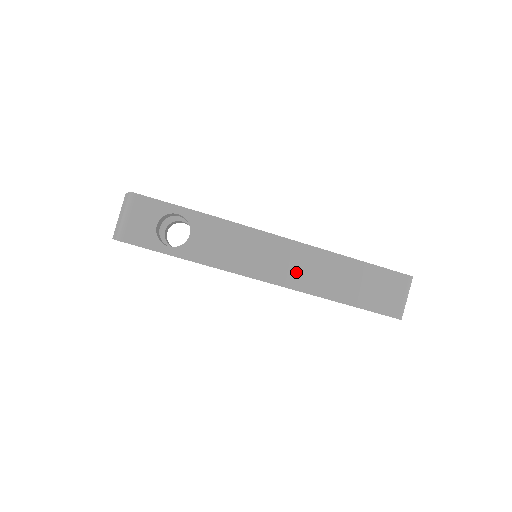
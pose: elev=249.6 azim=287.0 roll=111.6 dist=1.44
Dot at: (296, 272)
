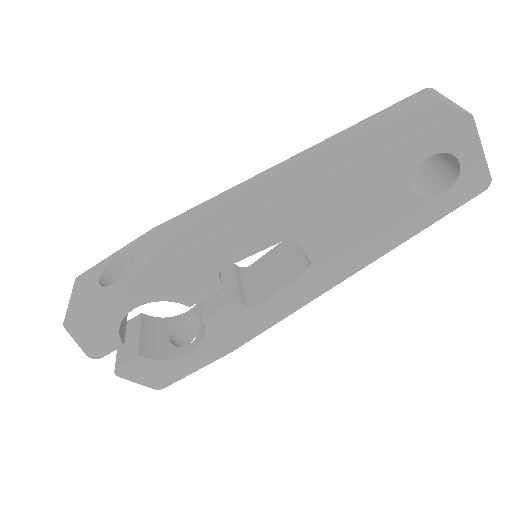
Dot at: (271, 191)
